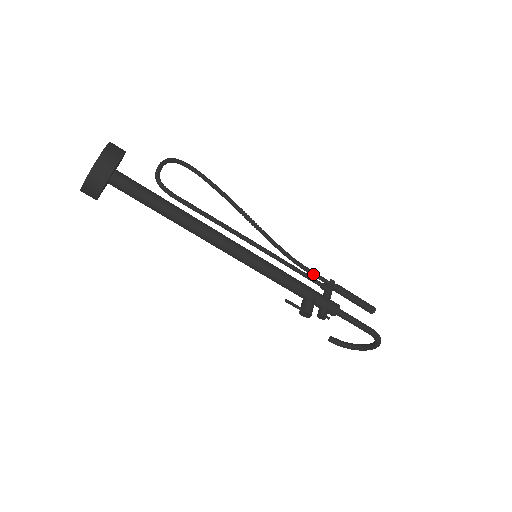
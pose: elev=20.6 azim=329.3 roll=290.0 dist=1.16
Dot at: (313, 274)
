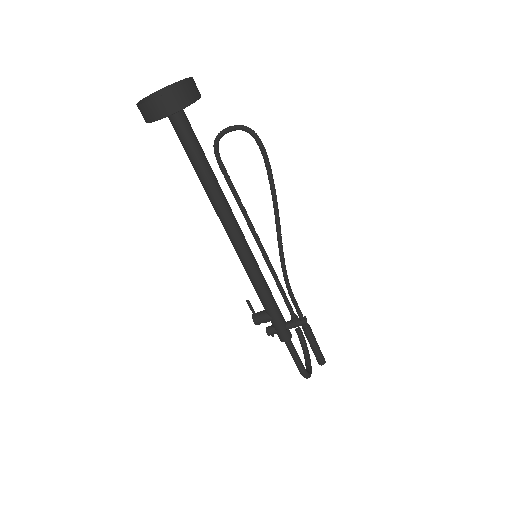
Dot at: (294, 305)
